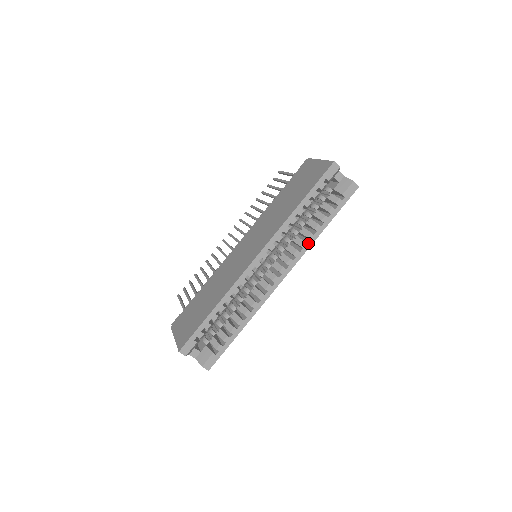
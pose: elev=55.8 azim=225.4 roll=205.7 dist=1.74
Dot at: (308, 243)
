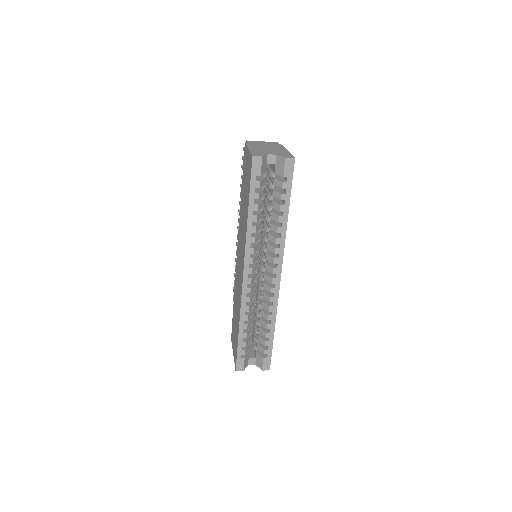
Dot at: (281, 237)
